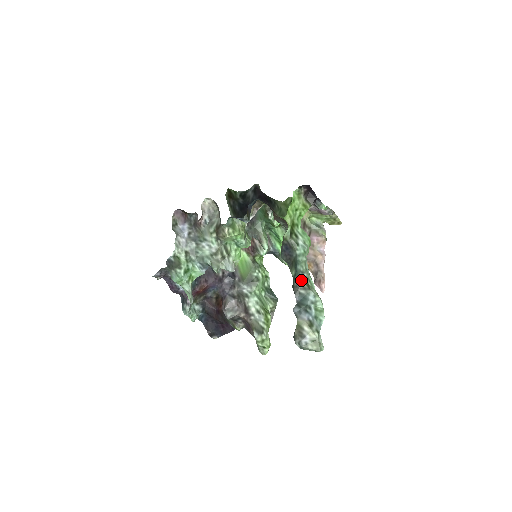
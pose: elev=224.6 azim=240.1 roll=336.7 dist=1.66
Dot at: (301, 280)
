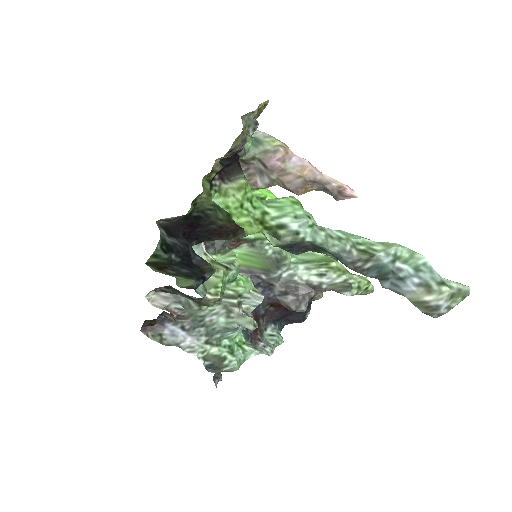
Dot at: (352, 259)
